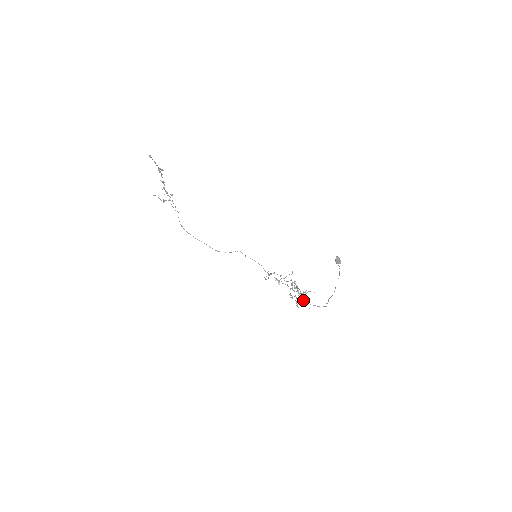
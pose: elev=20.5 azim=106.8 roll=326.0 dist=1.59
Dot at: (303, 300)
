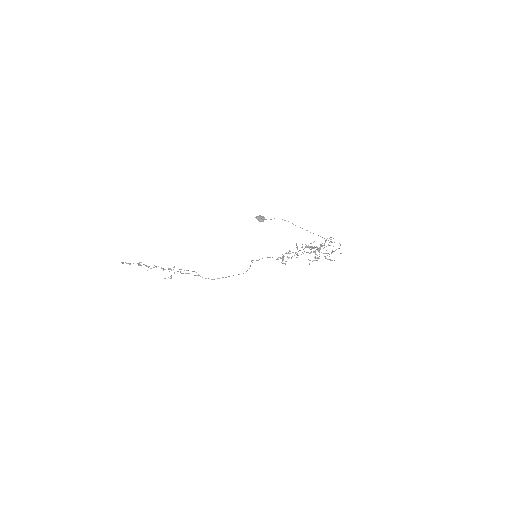
Dot at: occluded
